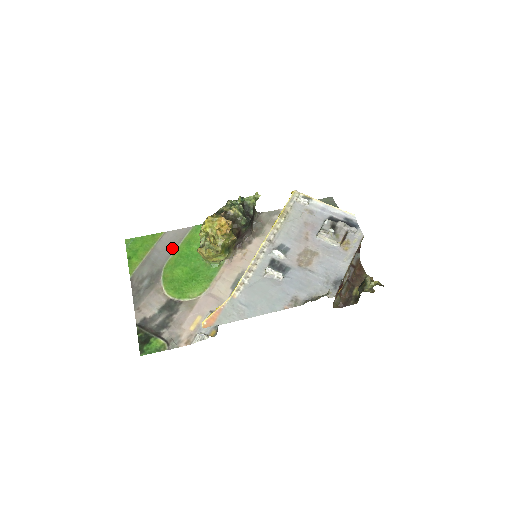
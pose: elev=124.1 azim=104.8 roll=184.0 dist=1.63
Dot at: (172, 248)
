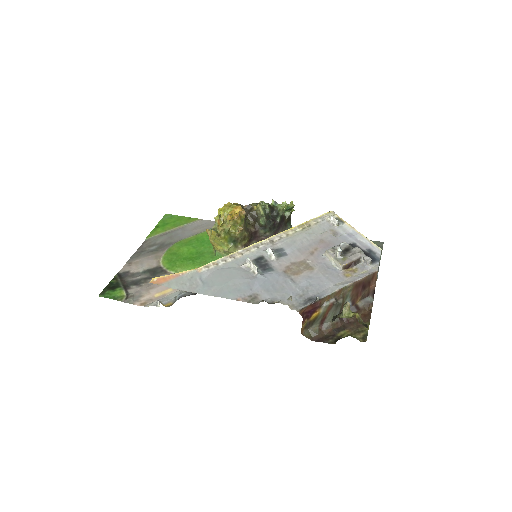
Dot at: (196, 232)
